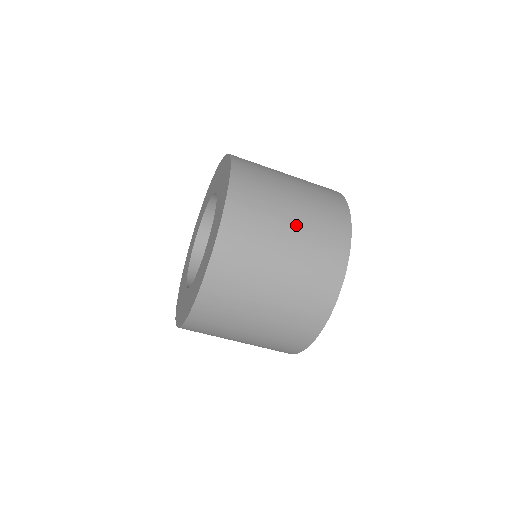
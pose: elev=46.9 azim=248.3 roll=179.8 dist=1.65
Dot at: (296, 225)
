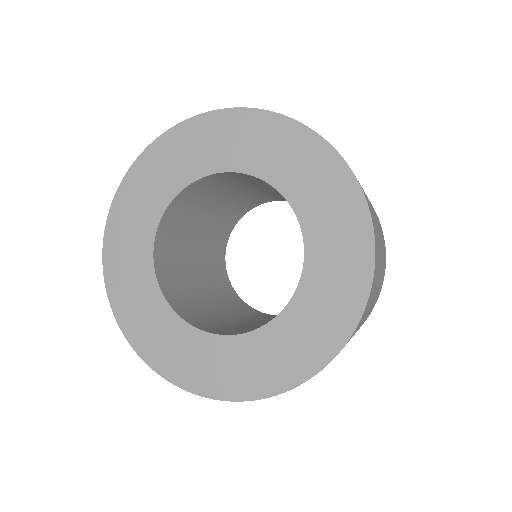
Dot at: occluded
